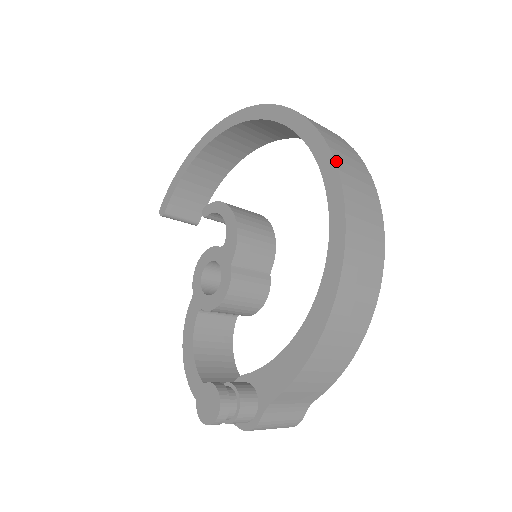
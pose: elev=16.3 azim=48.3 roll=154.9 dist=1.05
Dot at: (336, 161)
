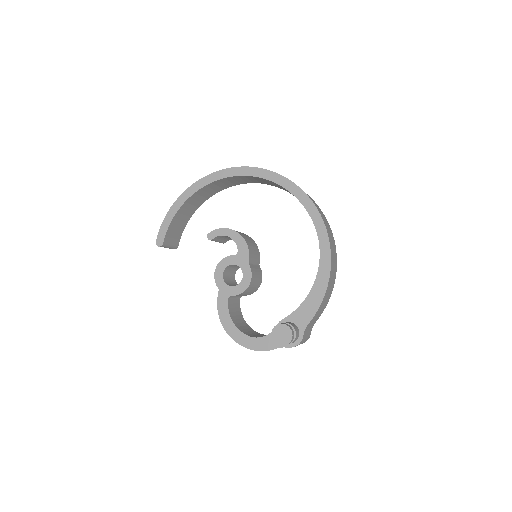
Dot at: (308, 196)
